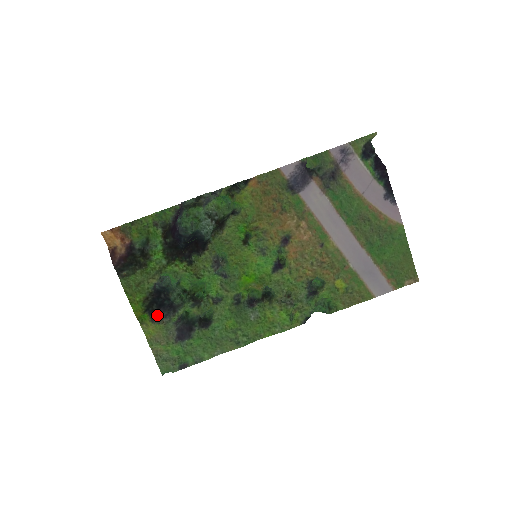
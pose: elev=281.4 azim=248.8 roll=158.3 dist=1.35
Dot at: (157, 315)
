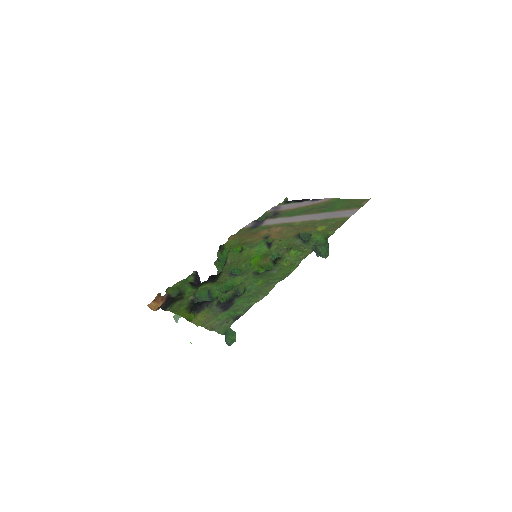
Dot at: (201, 309)
